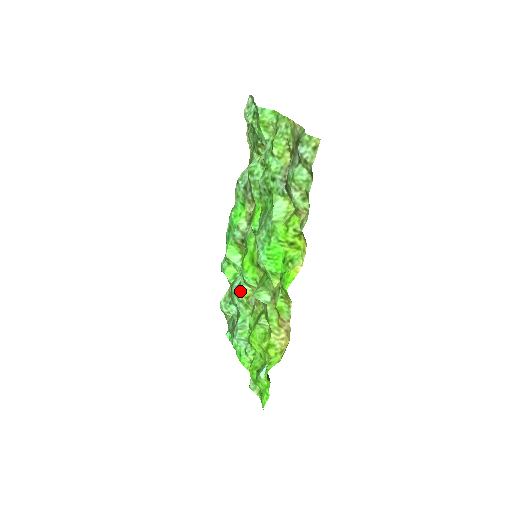
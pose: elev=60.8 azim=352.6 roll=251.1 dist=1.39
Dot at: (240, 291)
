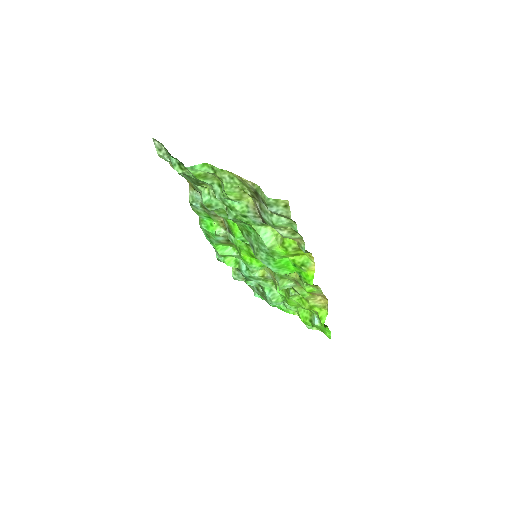
Dot at: (253, 274)
